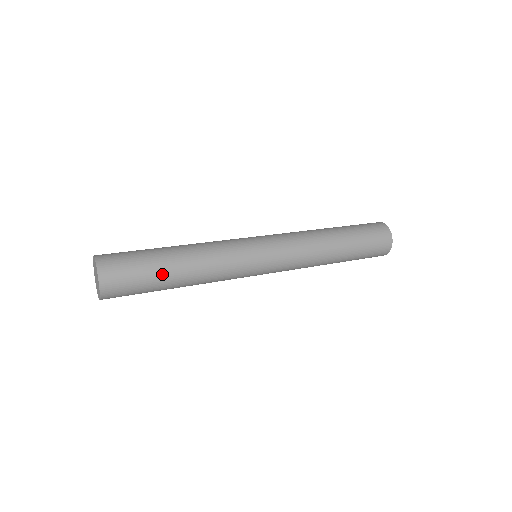
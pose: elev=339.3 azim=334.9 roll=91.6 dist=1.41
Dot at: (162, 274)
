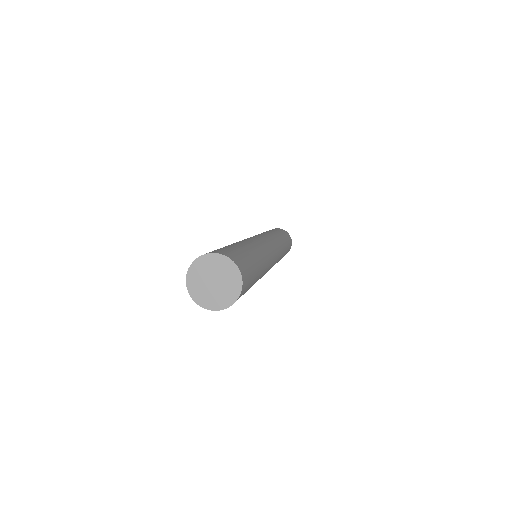
Dot at: (257, 269)
